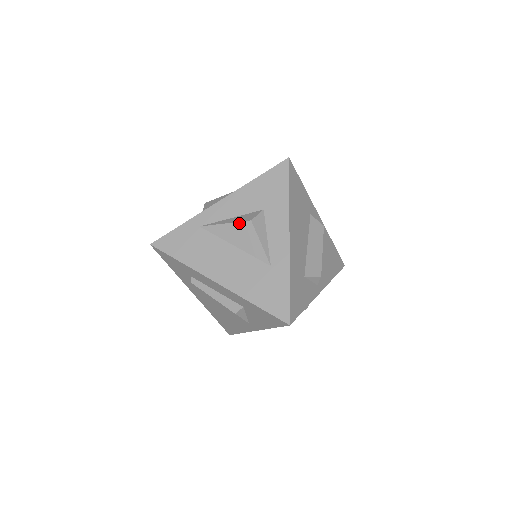
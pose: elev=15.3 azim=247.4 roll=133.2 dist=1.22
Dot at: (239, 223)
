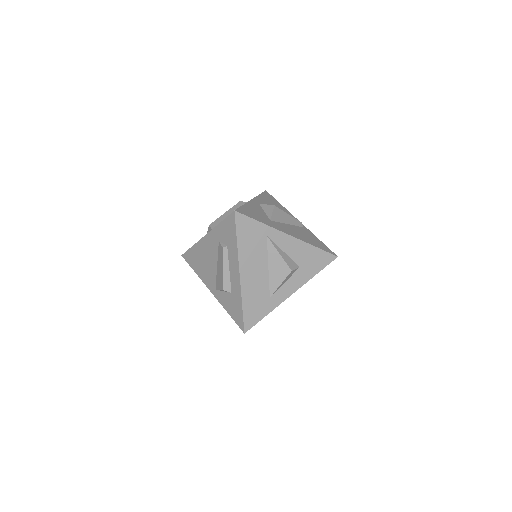
Dot at: (286, 264)
